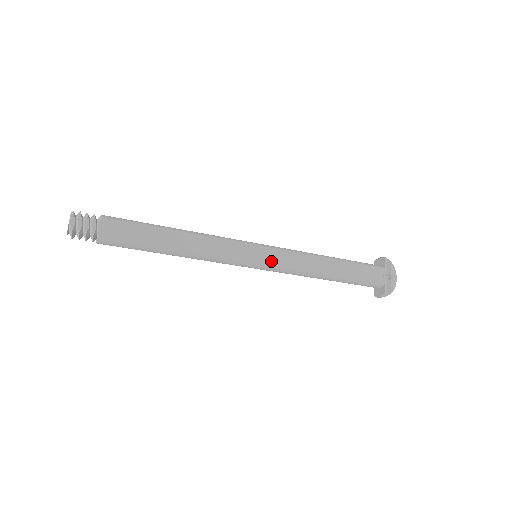
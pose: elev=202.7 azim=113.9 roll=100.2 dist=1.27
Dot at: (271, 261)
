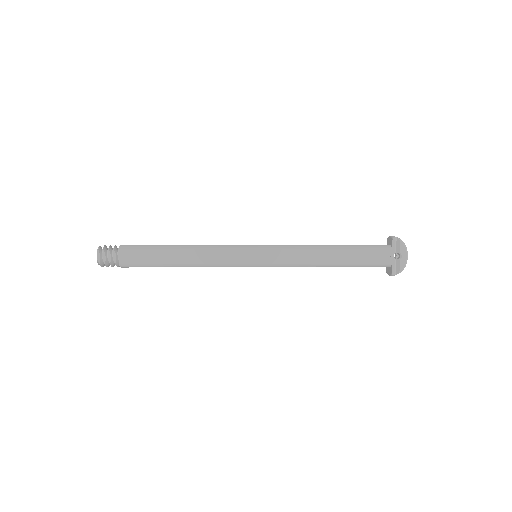
Dot at: (268, 261)
